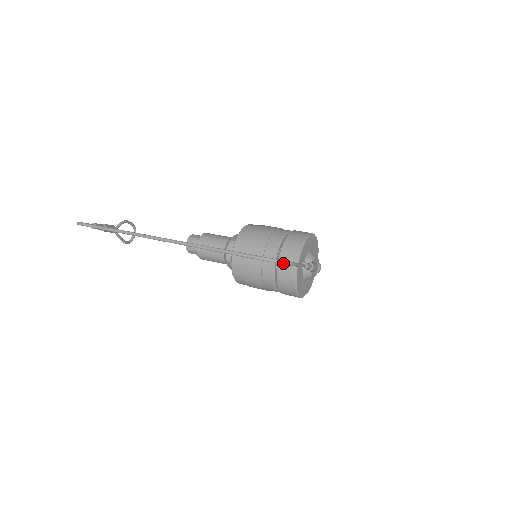
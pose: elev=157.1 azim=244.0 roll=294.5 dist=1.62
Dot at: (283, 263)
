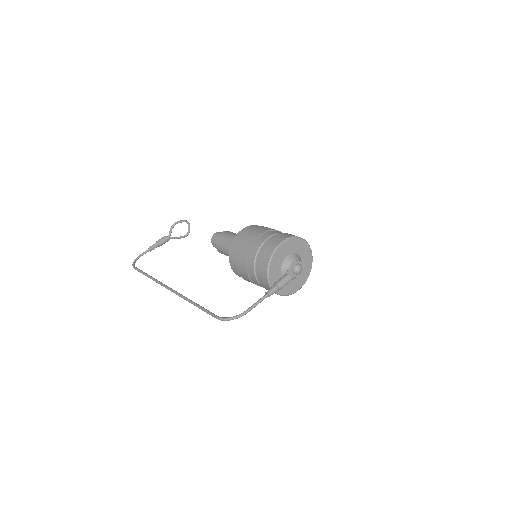
Dot at: (233, 319)
